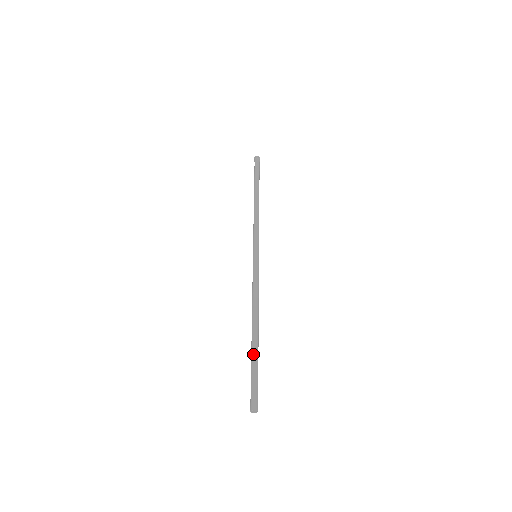
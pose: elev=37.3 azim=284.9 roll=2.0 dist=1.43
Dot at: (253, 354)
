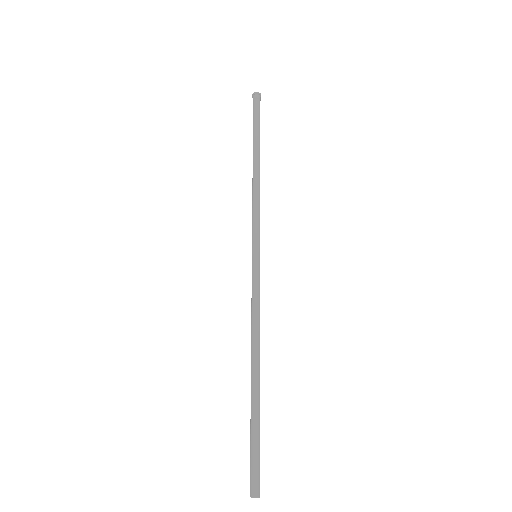
Dot at: (254, 412)
